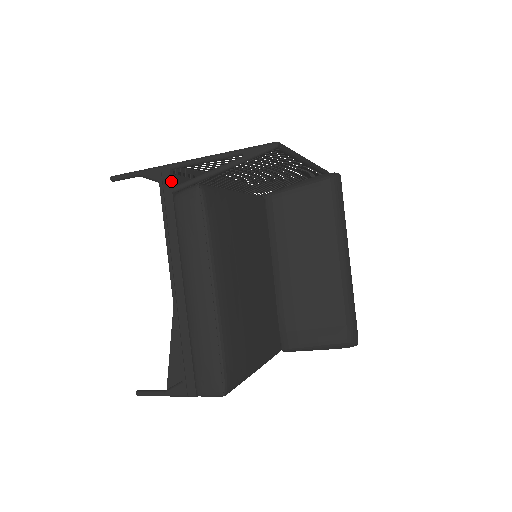
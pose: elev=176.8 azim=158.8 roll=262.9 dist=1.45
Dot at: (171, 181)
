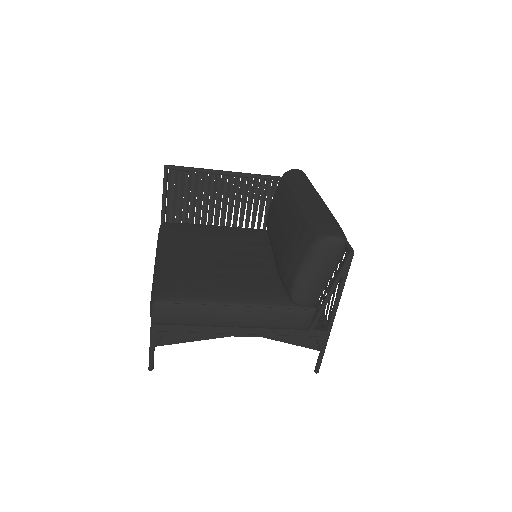
Dot at: occluded
